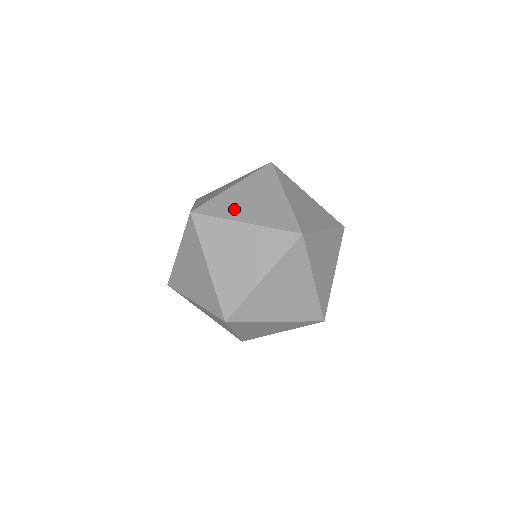
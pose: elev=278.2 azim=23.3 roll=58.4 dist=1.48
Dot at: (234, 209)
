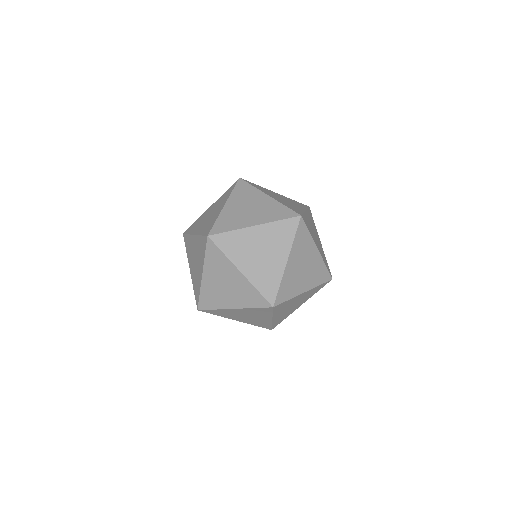
Dot at: (241, 253)
